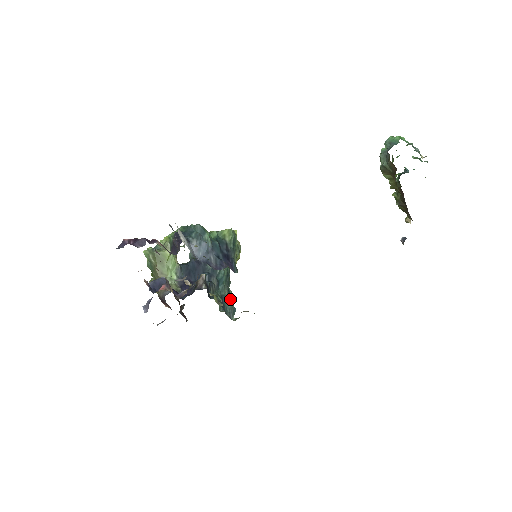
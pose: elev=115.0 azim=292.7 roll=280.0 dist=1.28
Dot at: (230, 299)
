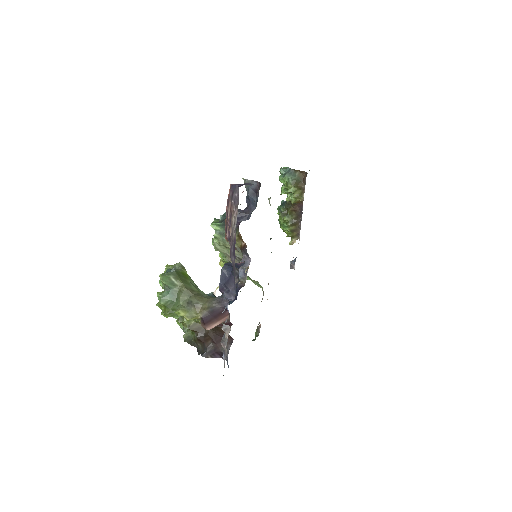
Dot at: occluded
